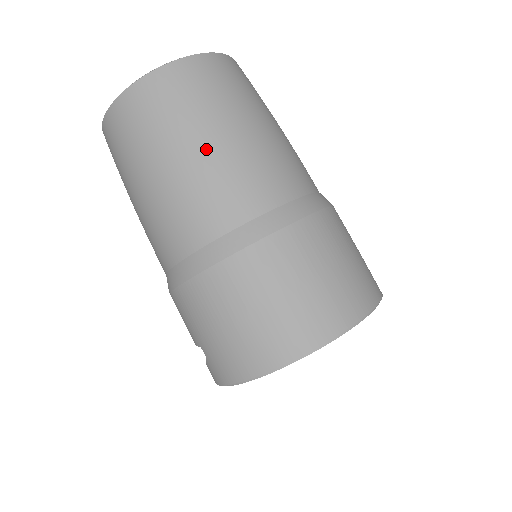
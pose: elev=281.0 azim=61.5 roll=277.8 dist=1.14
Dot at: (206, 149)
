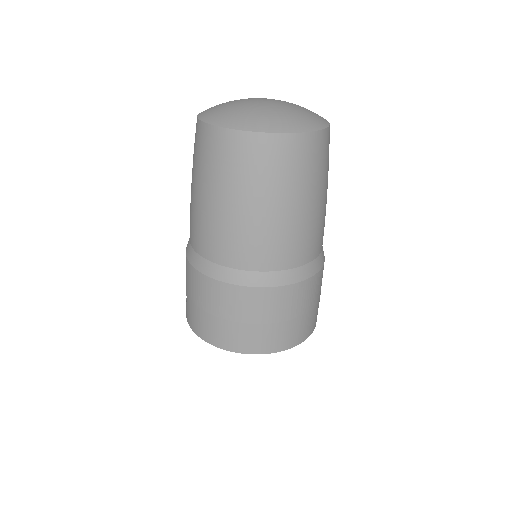
Dot at: (252, 212)
